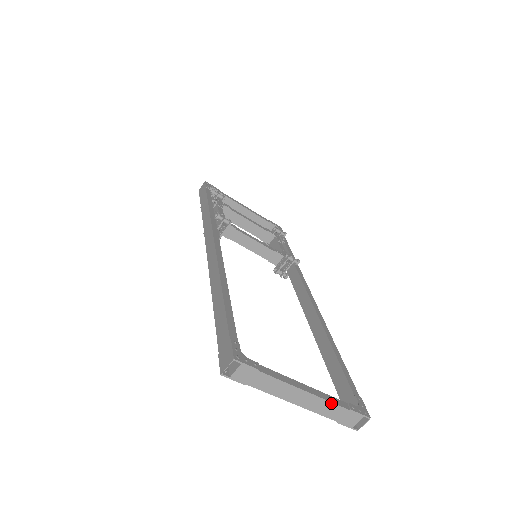
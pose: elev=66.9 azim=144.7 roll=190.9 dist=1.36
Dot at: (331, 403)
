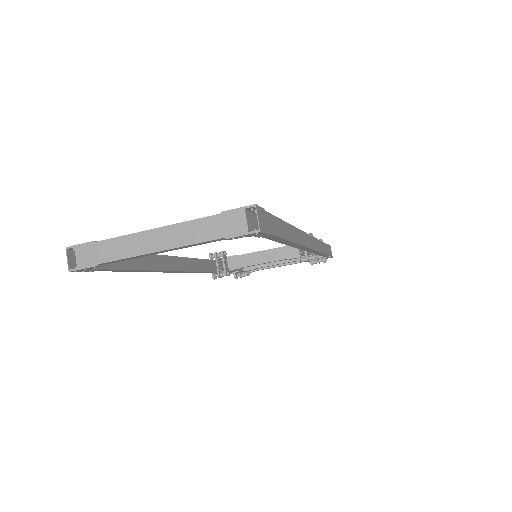
Dot at: (191, 222)
